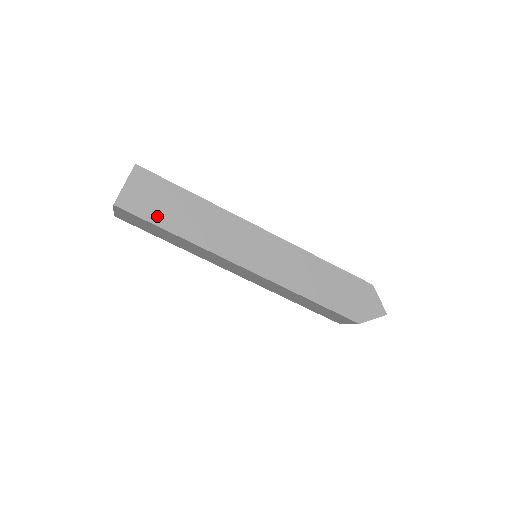
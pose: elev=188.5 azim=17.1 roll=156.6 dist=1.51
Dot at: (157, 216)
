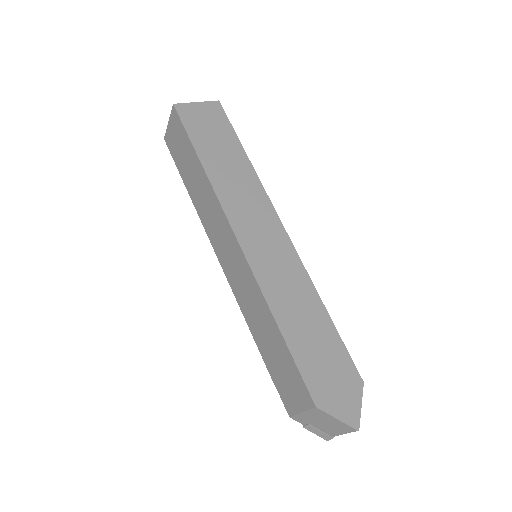
Dot at: (199, 138)
